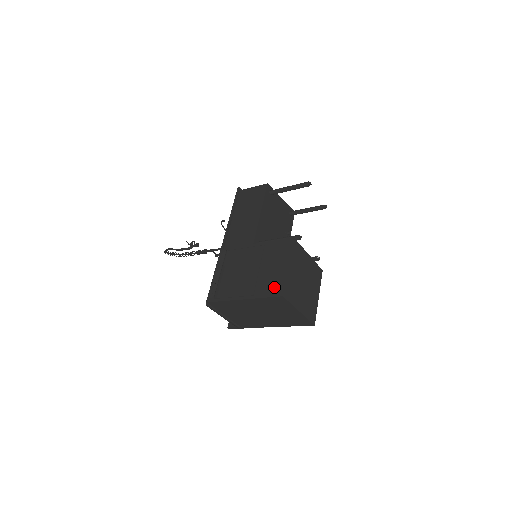
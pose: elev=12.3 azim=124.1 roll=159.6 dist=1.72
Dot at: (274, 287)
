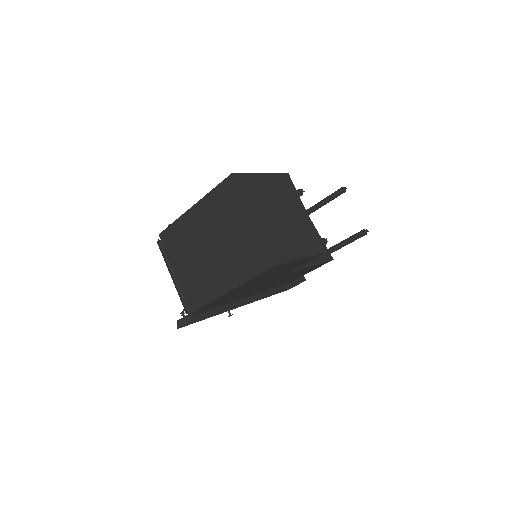
Dot at: occluded
